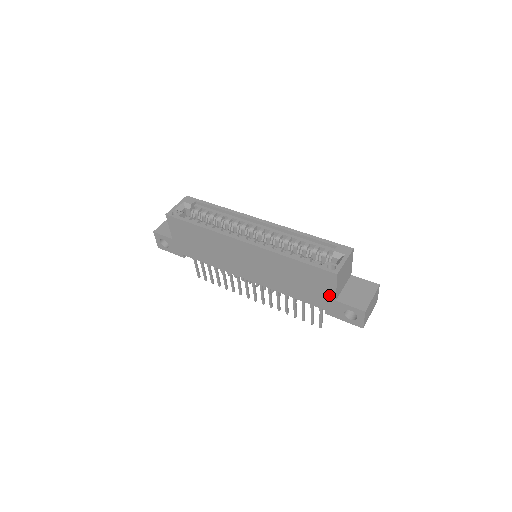
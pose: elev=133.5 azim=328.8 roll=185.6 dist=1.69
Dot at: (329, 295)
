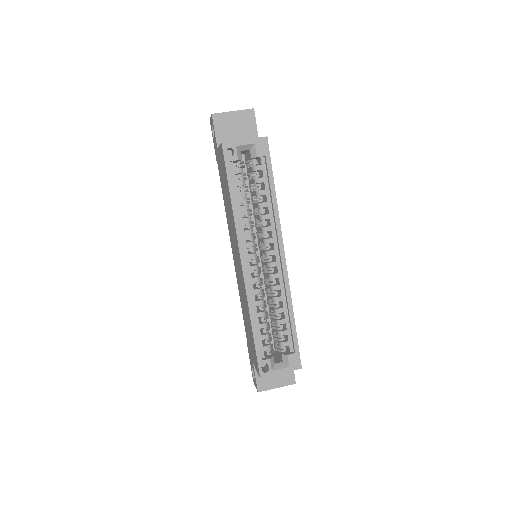
Dot at: occluded
